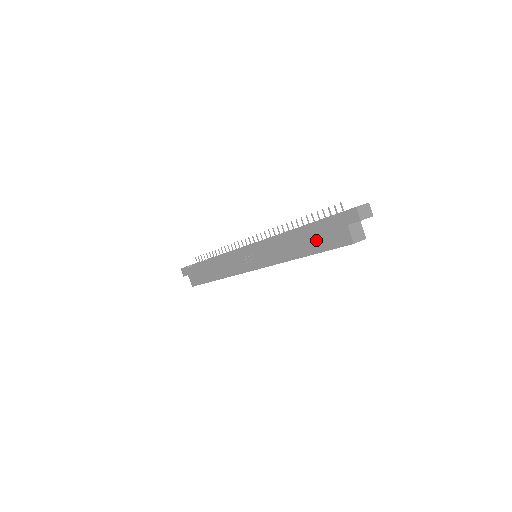
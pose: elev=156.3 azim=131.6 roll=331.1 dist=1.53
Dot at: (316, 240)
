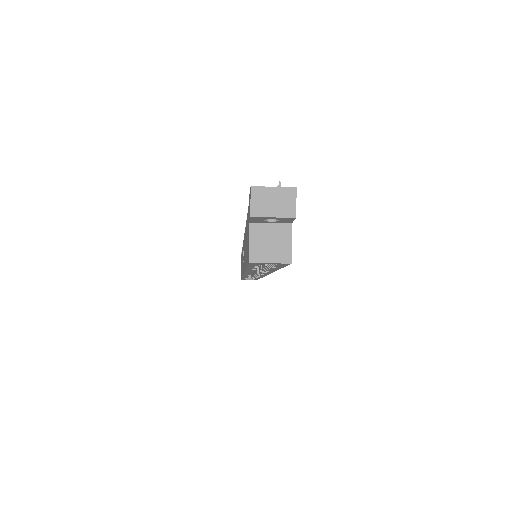
Dot at: occluded
